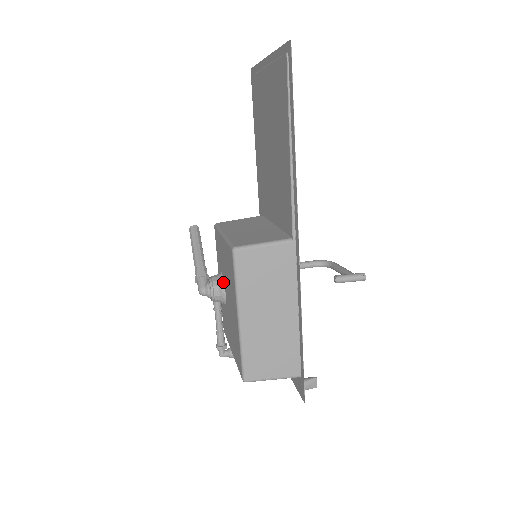
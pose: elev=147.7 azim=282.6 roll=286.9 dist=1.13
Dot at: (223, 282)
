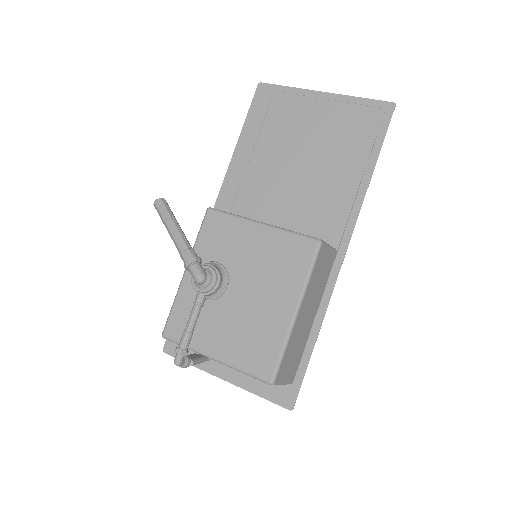
Dot at: (227, 273)
